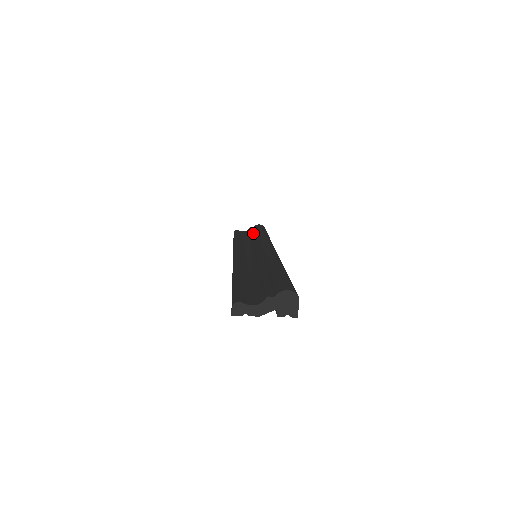
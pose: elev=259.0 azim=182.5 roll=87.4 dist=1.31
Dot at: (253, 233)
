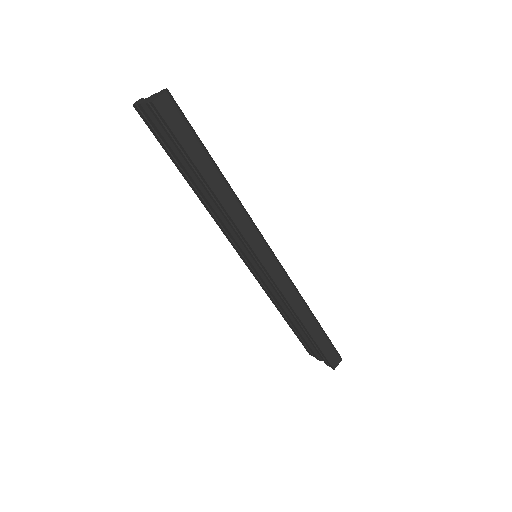
Dot at: occluded
